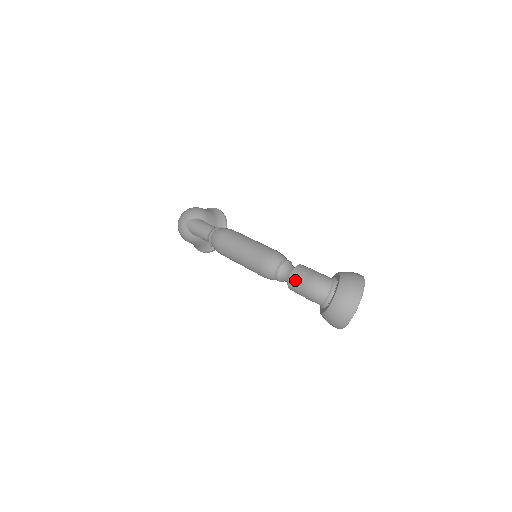
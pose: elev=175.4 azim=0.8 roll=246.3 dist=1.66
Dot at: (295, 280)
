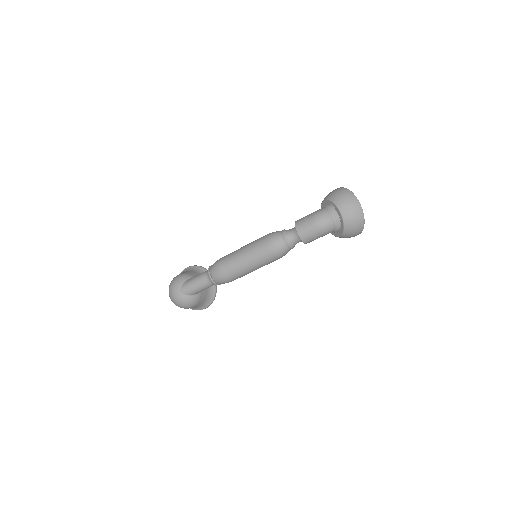
Dot at: (305, 231)
